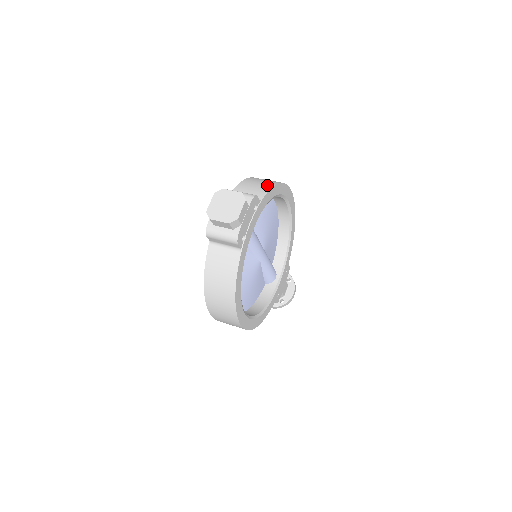
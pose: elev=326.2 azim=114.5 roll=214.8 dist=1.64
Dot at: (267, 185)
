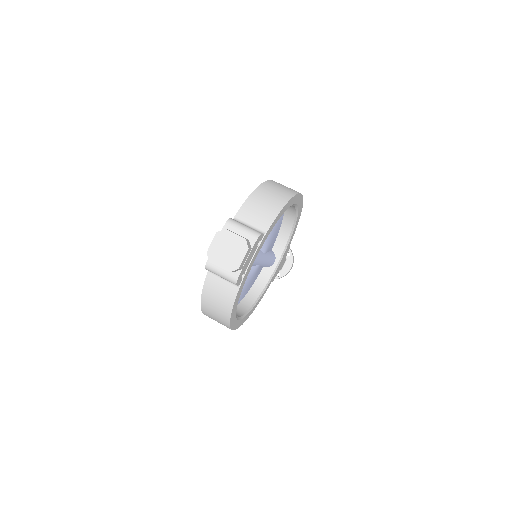
Dot at: (274, 208)
